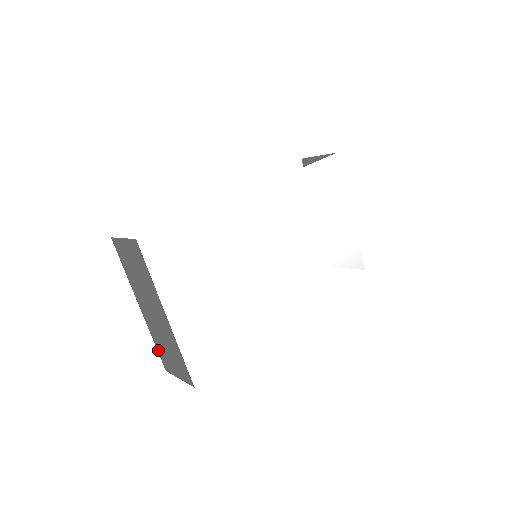
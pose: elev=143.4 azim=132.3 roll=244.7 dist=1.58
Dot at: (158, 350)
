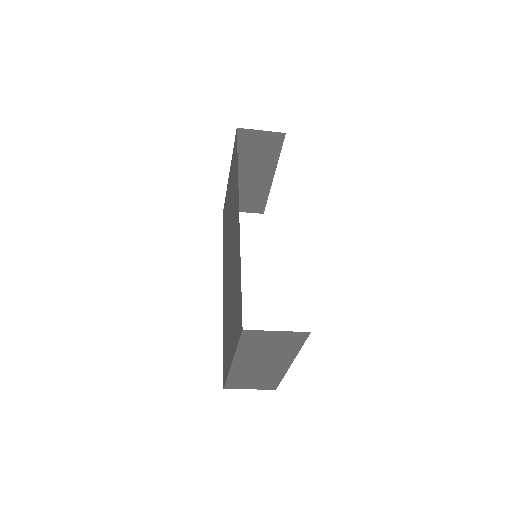
Dot at: (229, 381)
